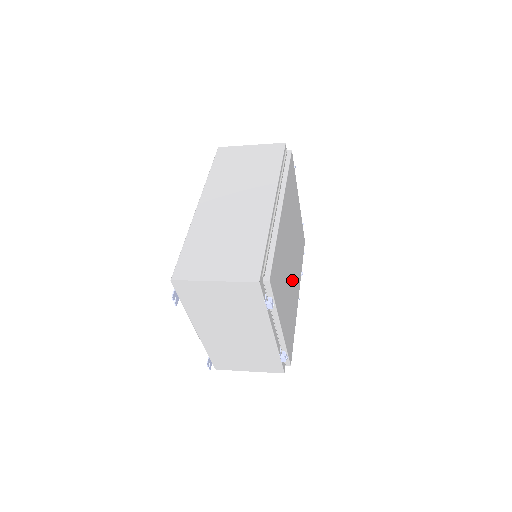
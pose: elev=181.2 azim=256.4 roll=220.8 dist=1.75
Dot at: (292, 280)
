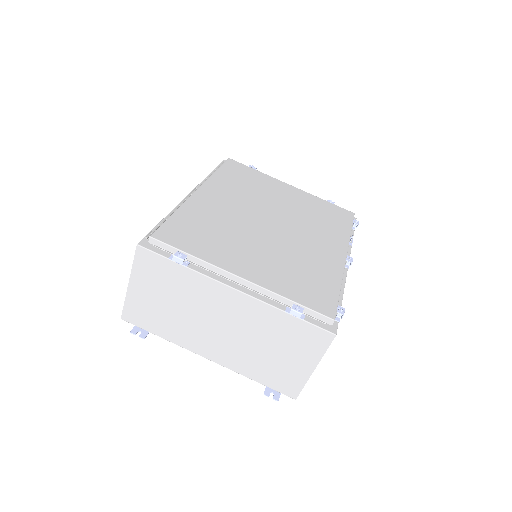
Dot at: (290, 241)
